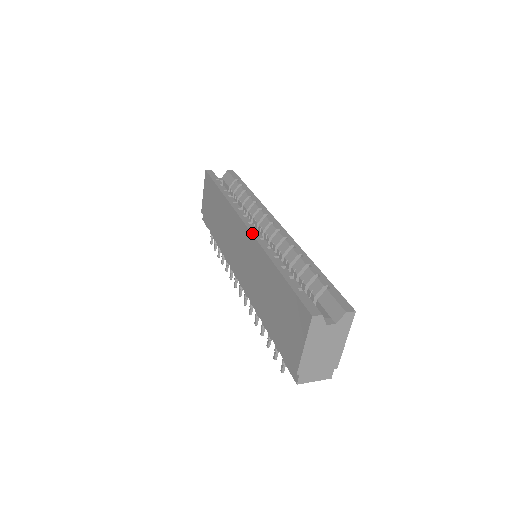
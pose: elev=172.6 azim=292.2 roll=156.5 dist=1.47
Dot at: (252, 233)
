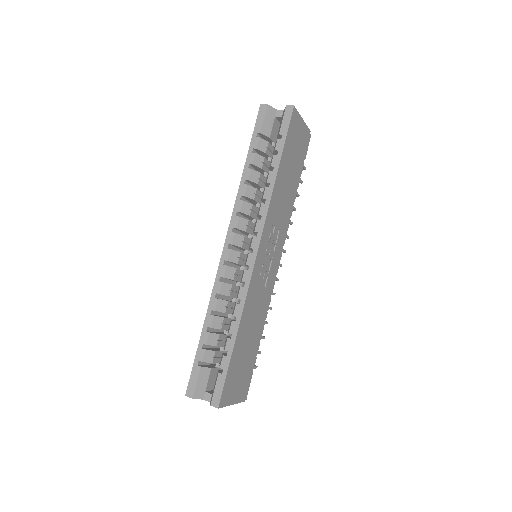
Dot at: (218, 266)
